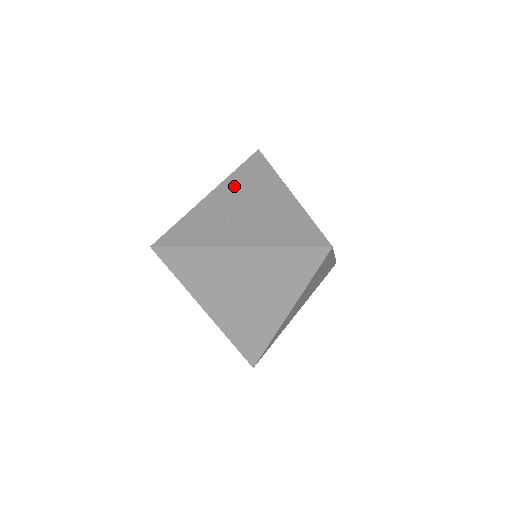
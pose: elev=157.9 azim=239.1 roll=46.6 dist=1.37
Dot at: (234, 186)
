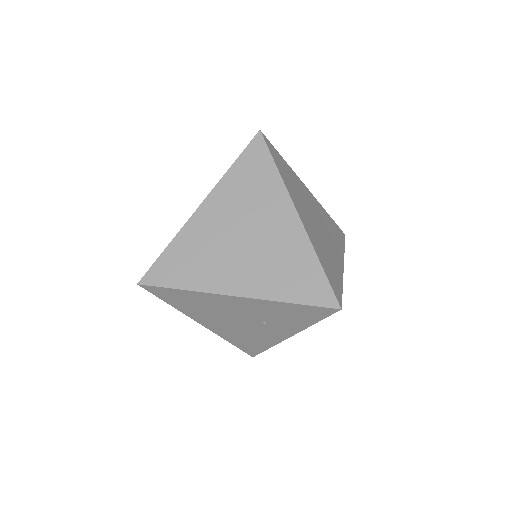
Dot at: occluded
